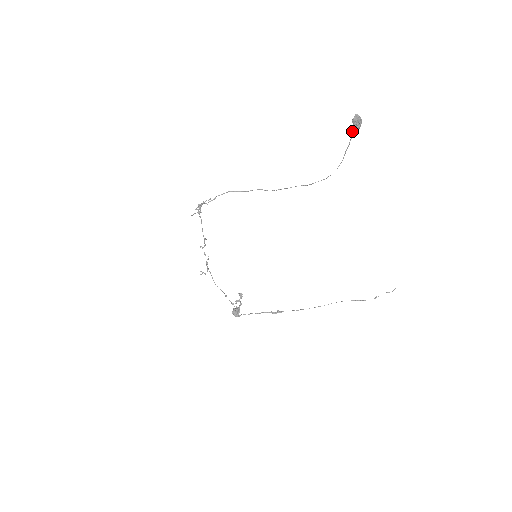
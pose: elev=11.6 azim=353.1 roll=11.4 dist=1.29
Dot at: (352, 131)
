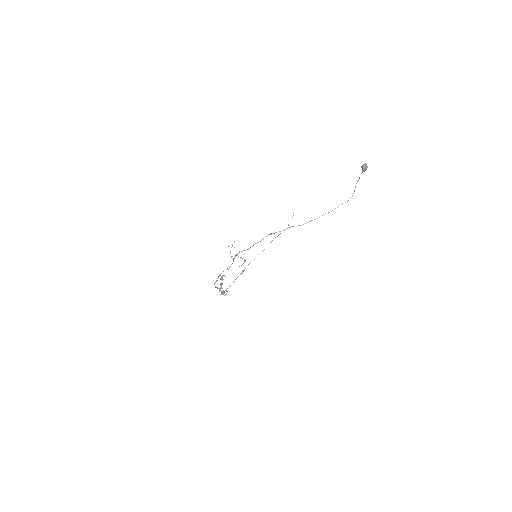
Dot at: occluded
